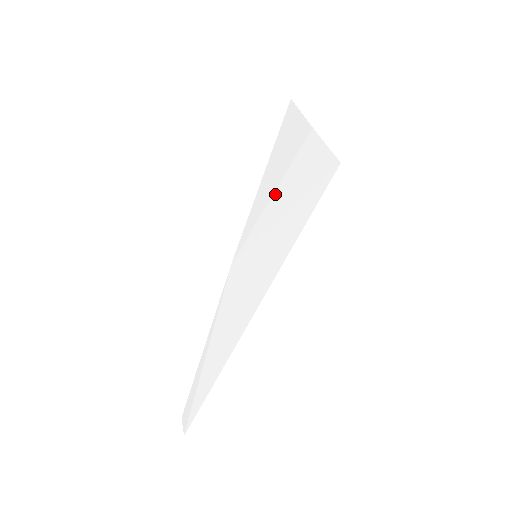
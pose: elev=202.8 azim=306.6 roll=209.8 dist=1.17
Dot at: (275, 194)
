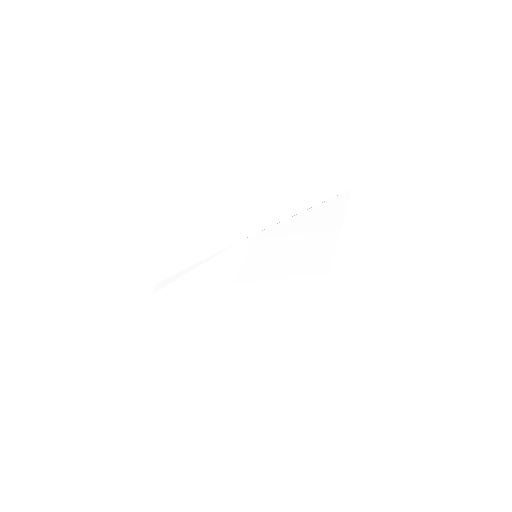
Dot at: (293, 237)
